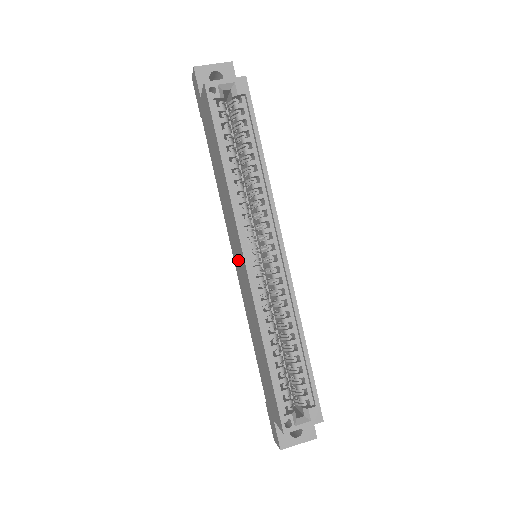
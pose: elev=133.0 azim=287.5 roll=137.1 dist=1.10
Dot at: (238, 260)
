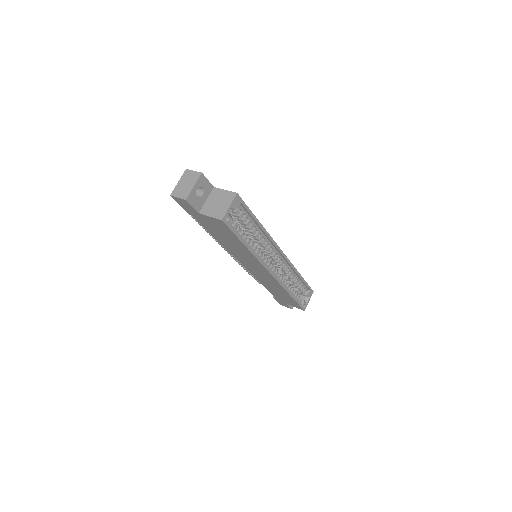
Dot at: (254, 269)
